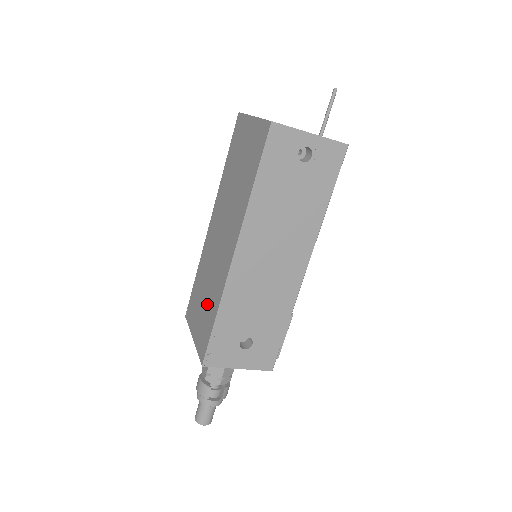
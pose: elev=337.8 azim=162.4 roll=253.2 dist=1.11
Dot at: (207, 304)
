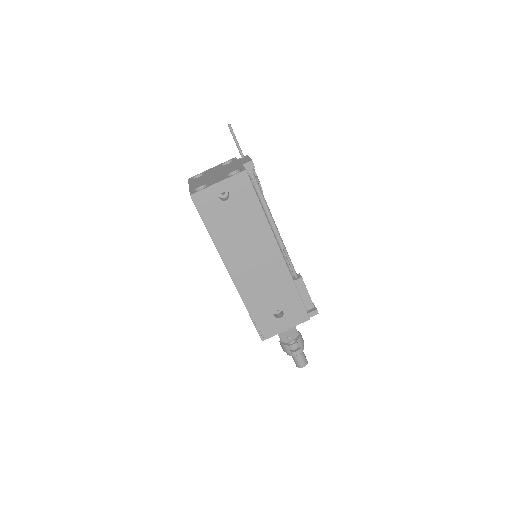
Dot at: occluded
